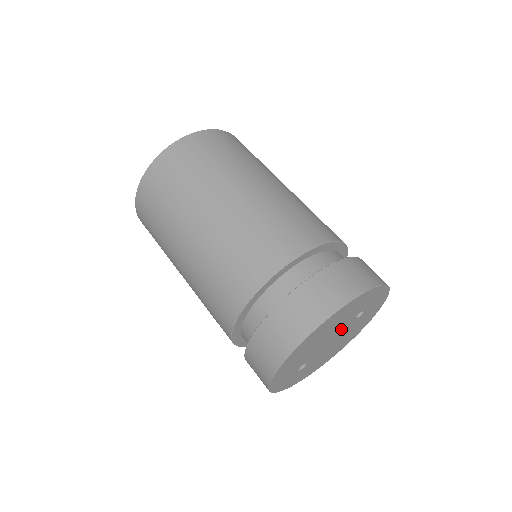
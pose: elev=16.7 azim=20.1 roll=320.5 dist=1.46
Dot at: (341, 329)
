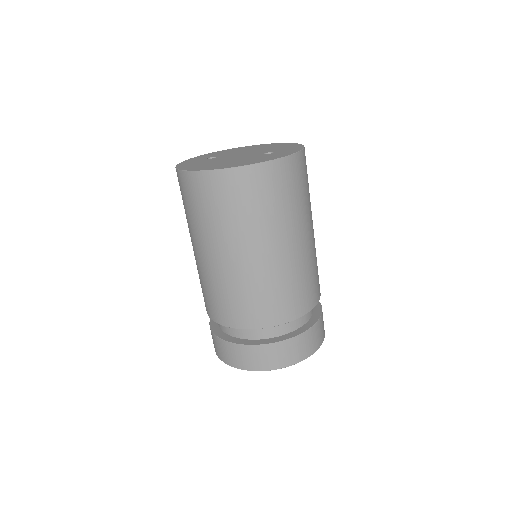
Dot at: occluded
